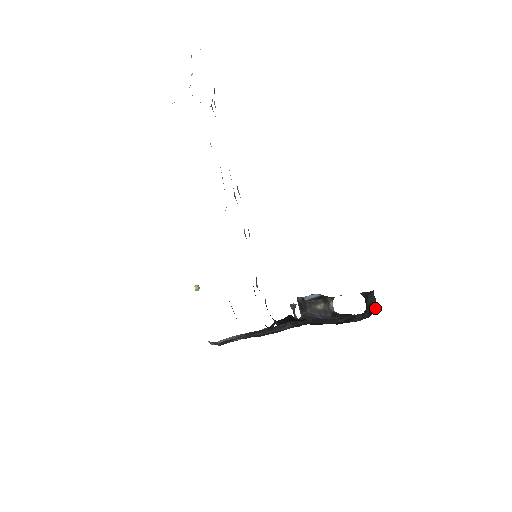
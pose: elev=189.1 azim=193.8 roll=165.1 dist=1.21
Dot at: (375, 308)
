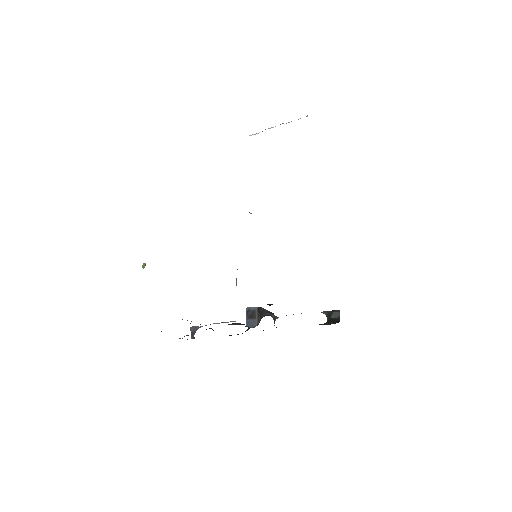
Dot at: (339, 320)
